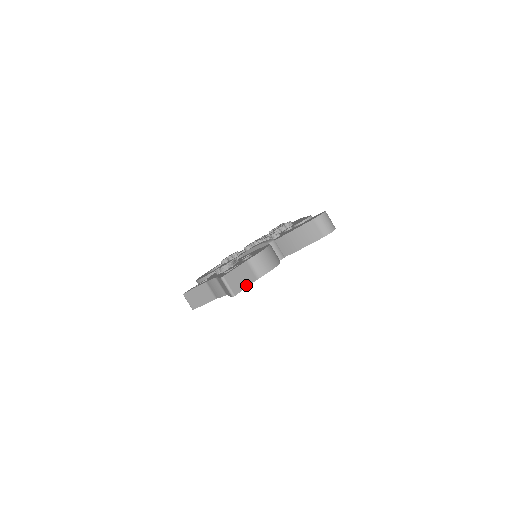
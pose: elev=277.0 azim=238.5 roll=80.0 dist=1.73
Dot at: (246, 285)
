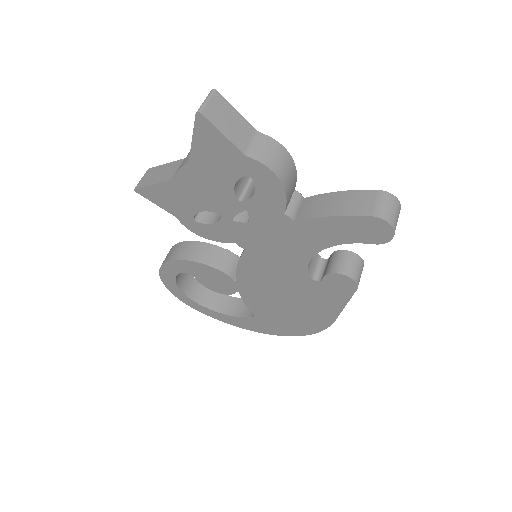
Dot at: (225, 133)
